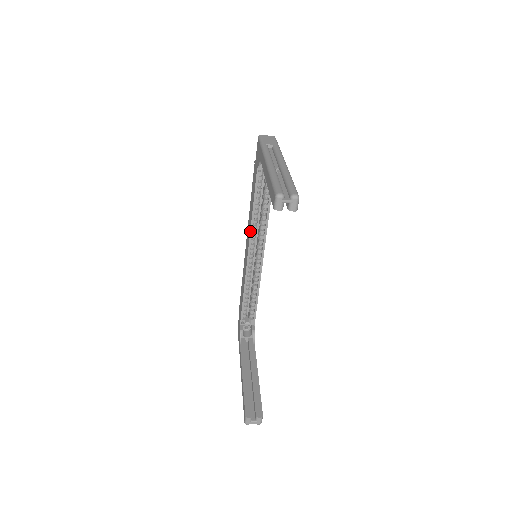
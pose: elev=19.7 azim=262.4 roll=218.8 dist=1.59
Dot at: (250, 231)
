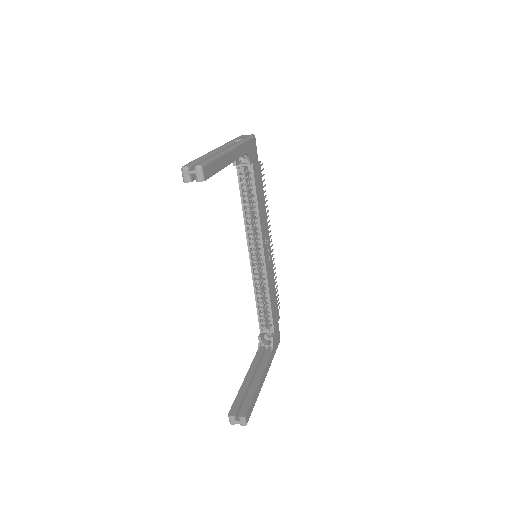
Dot at: (245, 230)
